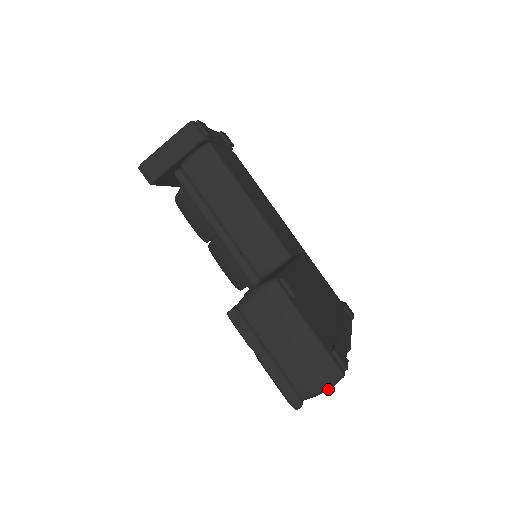
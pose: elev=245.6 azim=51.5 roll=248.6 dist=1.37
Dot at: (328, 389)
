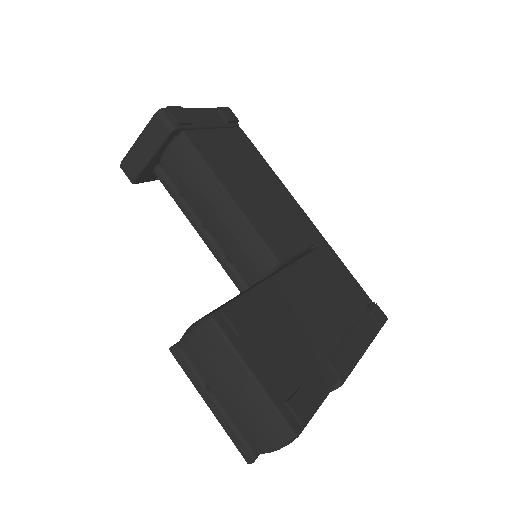
Dot at: occluded
